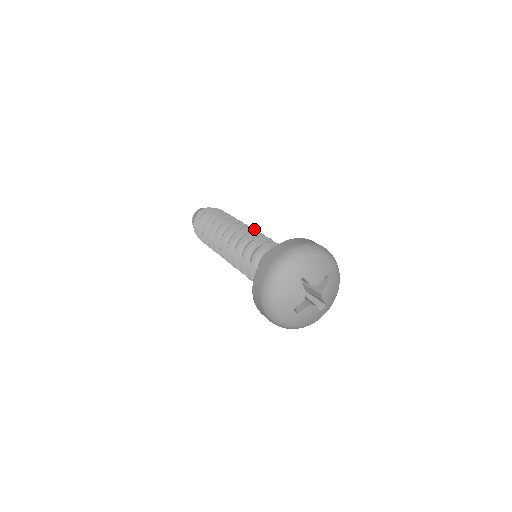
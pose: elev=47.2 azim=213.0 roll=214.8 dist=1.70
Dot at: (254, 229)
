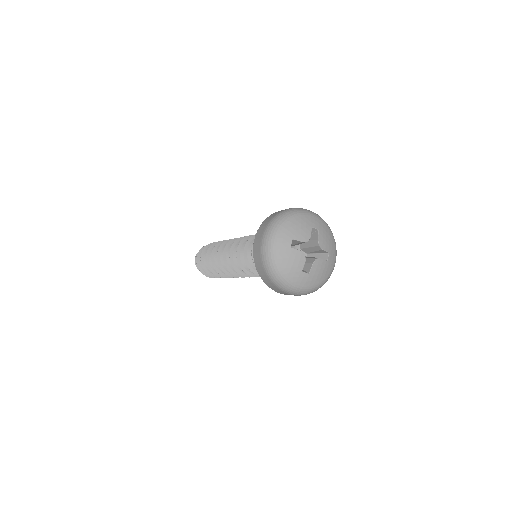
Dot at: occluded
